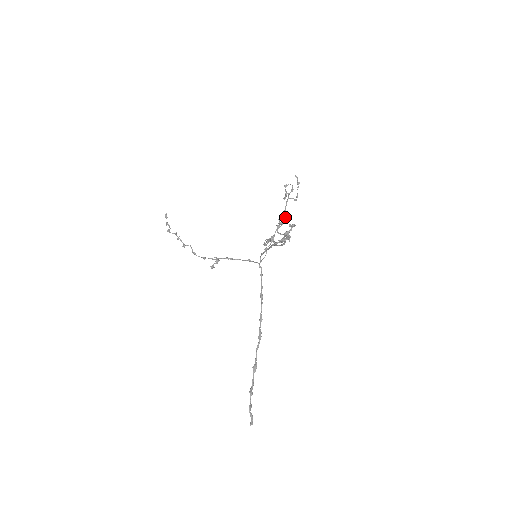
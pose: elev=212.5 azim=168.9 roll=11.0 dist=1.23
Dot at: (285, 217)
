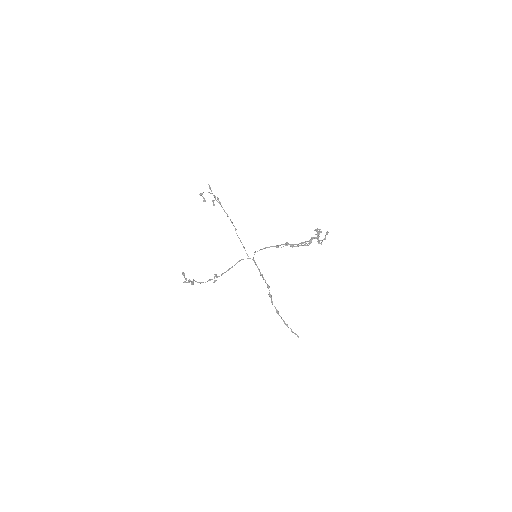
Dot at: (318, 231)
